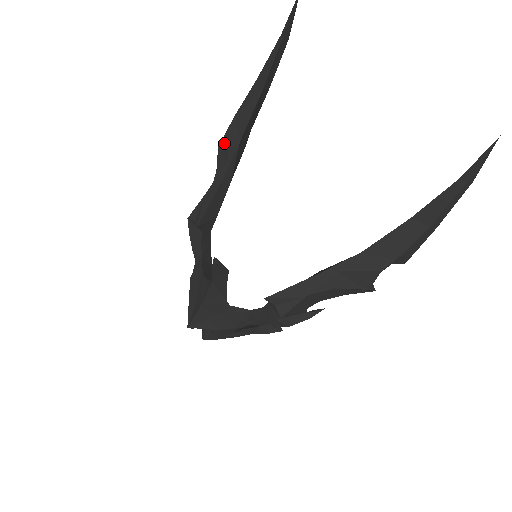
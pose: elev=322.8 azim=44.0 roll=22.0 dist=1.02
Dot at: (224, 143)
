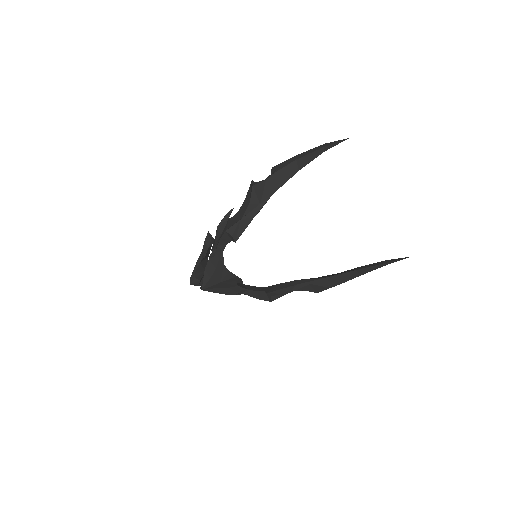
Dot at: (260, 187)
